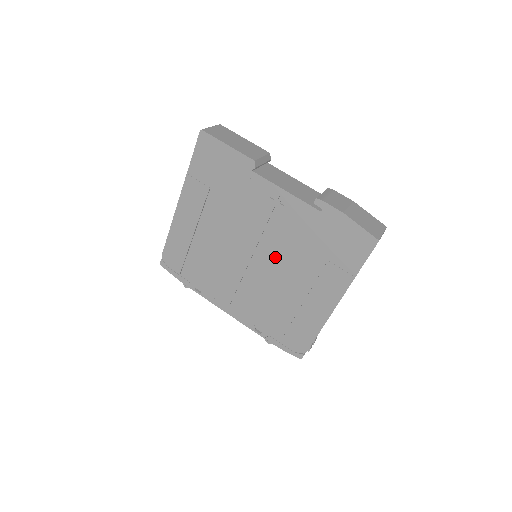
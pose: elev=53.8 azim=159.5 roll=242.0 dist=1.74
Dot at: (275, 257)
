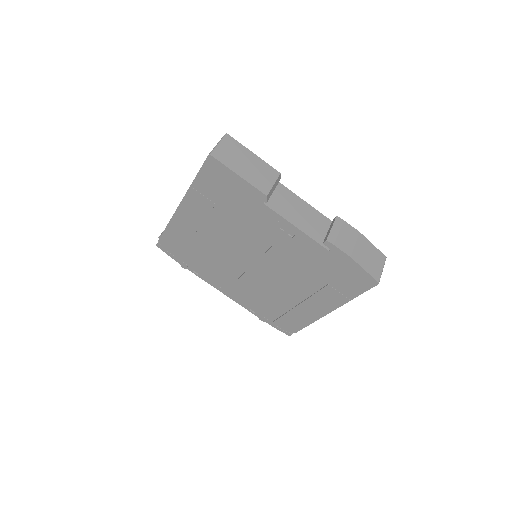
Dot at: (277, 270)
